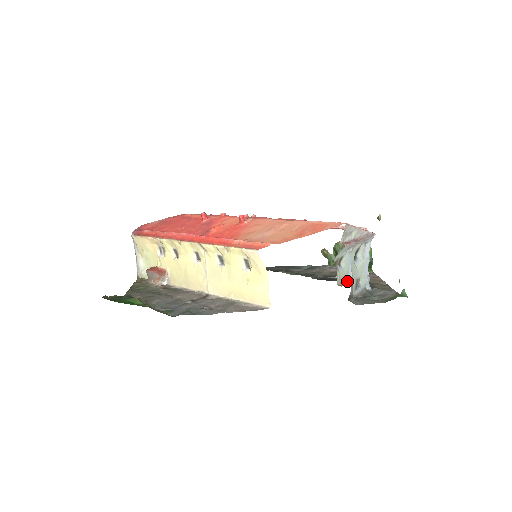
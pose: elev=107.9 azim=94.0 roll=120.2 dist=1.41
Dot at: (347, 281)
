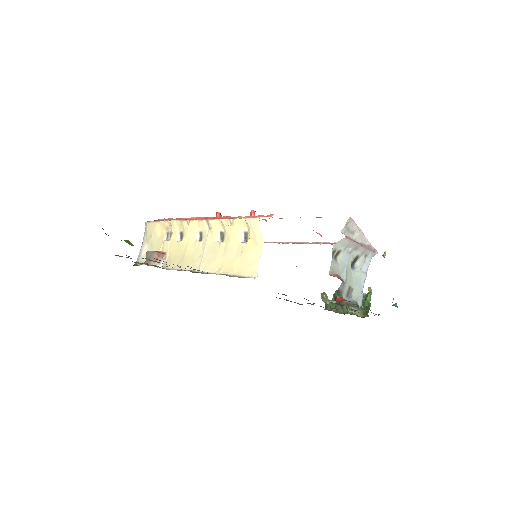
Dot at: (339, 277)
